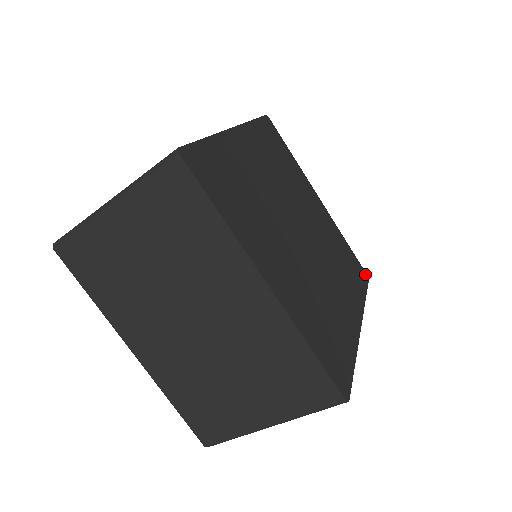
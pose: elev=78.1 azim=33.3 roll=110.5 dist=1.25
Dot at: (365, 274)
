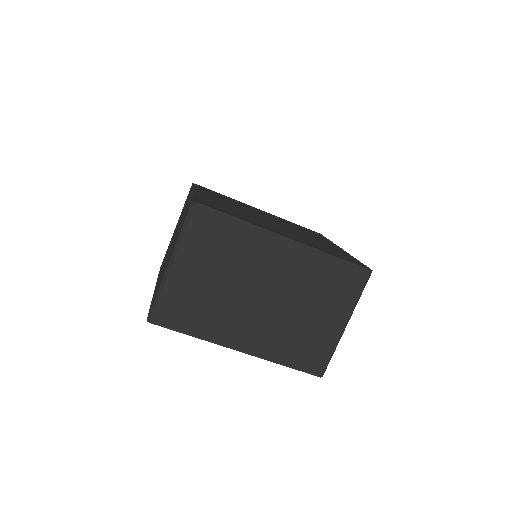
Dot at: occluded
